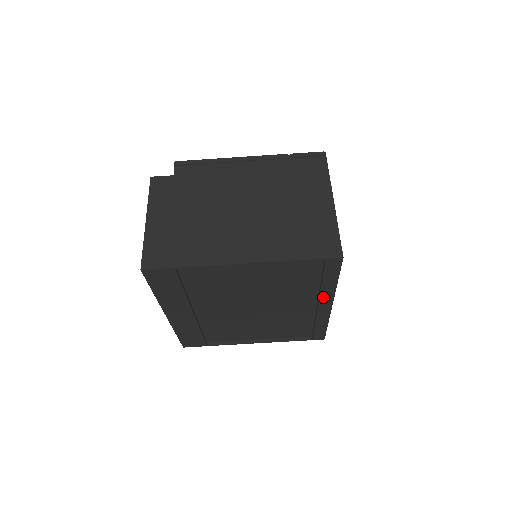
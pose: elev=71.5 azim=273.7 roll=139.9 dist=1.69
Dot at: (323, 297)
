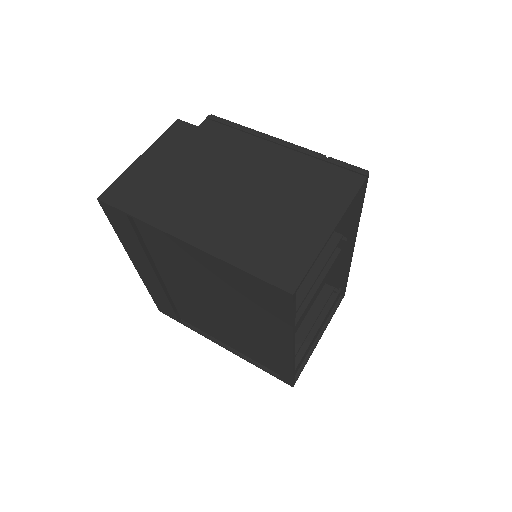
Dot at: (281, 334)
